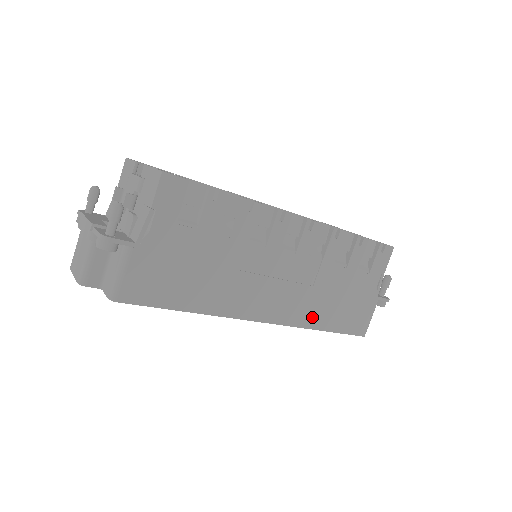
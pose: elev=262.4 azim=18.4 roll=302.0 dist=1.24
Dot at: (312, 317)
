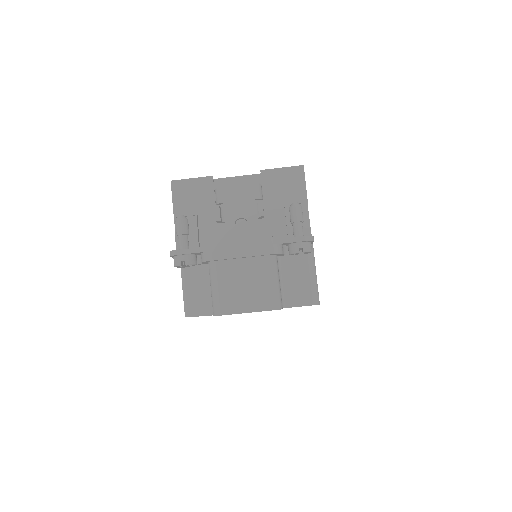
Dot at: occluded
